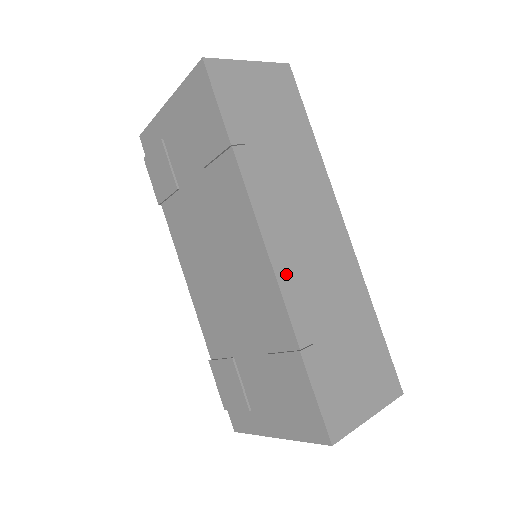
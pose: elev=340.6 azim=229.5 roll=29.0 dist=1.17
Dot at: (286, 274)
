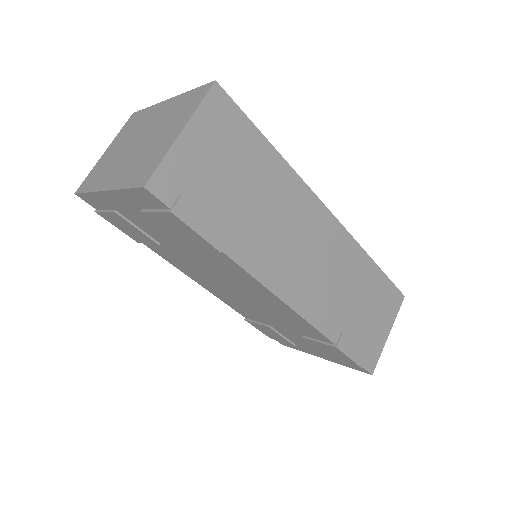
Dot at: (307, 306)
